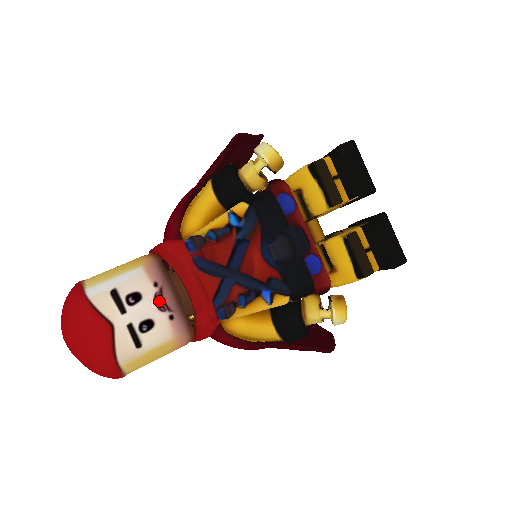
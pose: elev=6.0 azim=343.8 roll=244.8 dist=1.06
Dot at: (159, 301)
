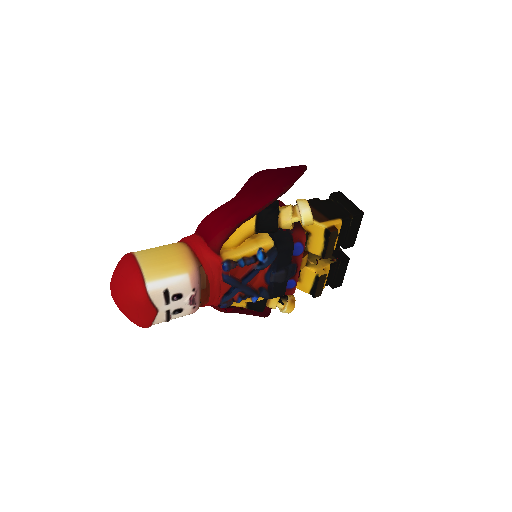
Dot at: (192, 300)
